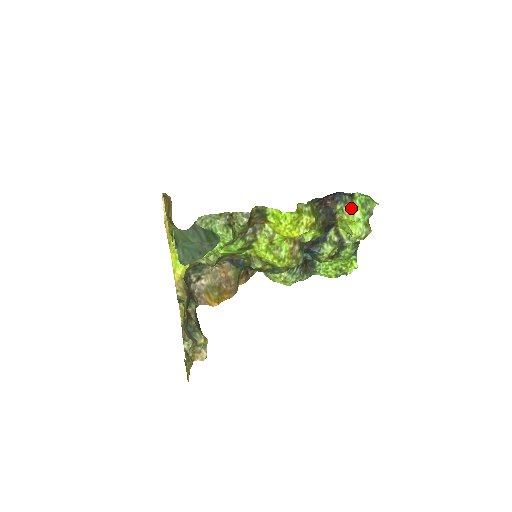
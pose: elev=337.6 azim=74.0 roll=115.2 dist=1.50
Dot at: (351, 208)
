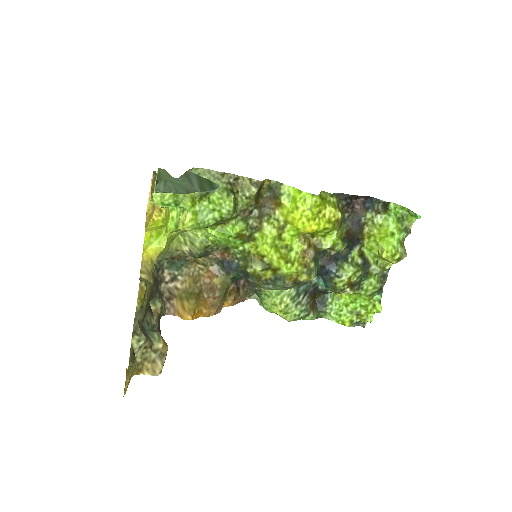
Dot at: (384, 220)
